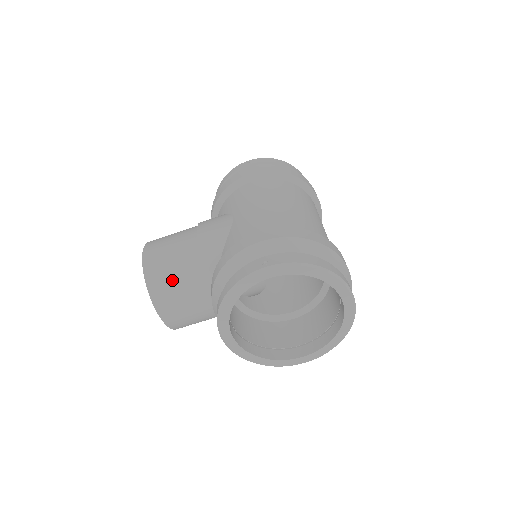
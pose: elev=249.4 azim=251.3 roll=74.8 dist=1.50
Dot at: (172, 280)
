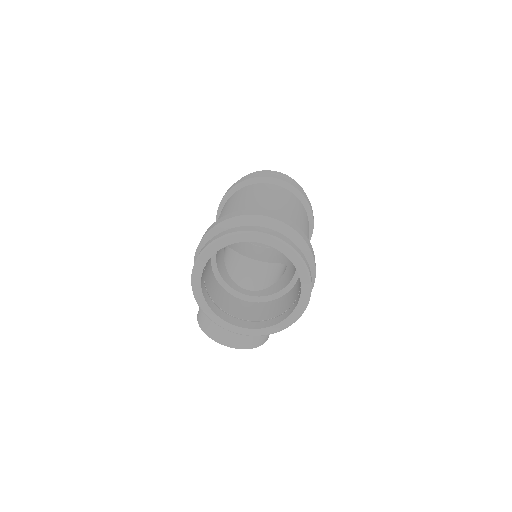
Dot at: occluded
